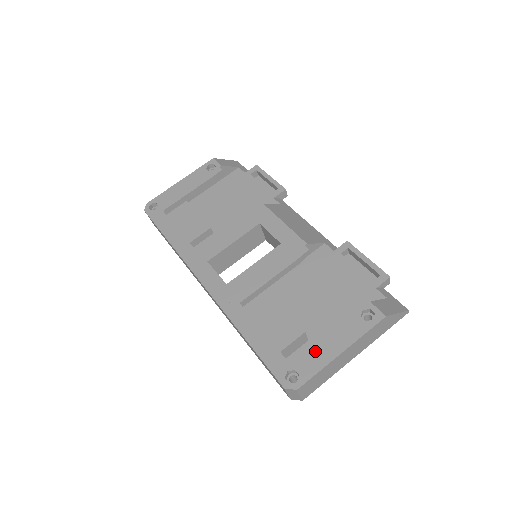
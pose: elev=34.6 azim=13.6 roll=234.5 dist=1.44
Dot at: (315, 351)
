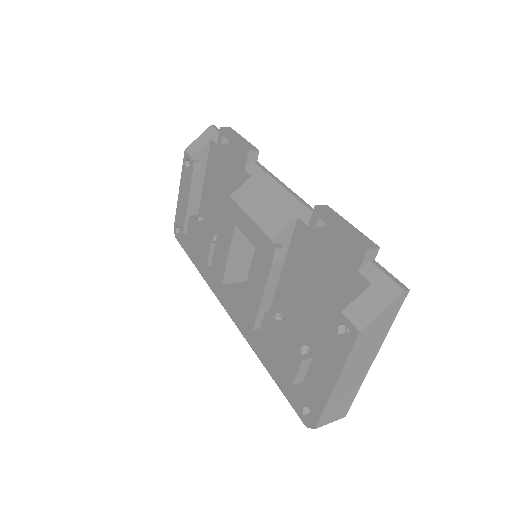
Dot at: (315, 384)
